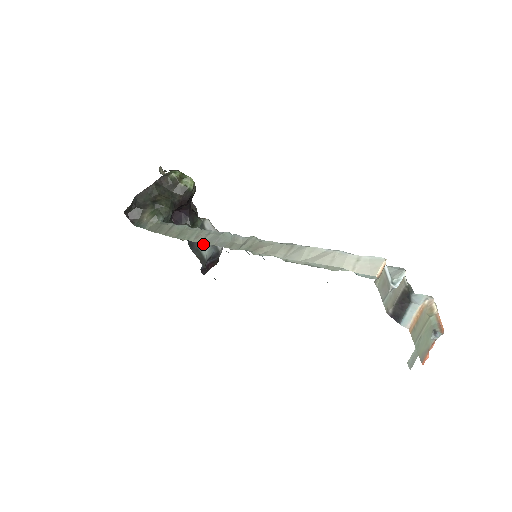
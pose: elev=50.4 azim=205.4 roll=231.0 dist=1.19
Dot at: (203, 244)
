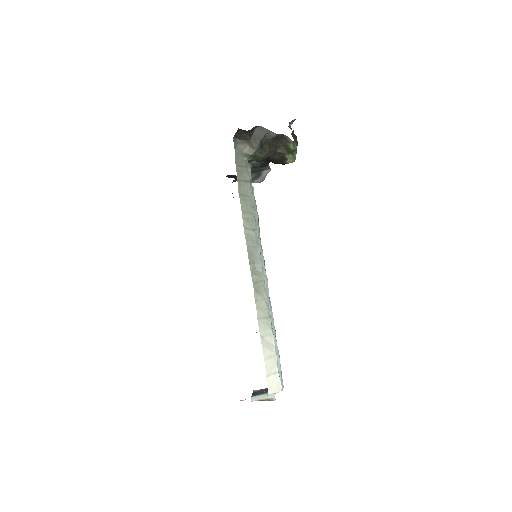
Dot at: occluded
